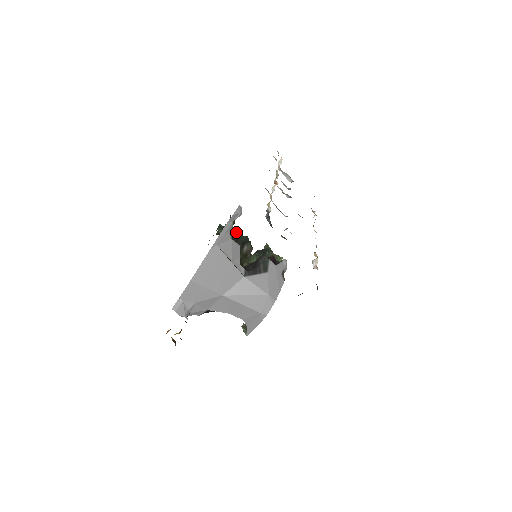
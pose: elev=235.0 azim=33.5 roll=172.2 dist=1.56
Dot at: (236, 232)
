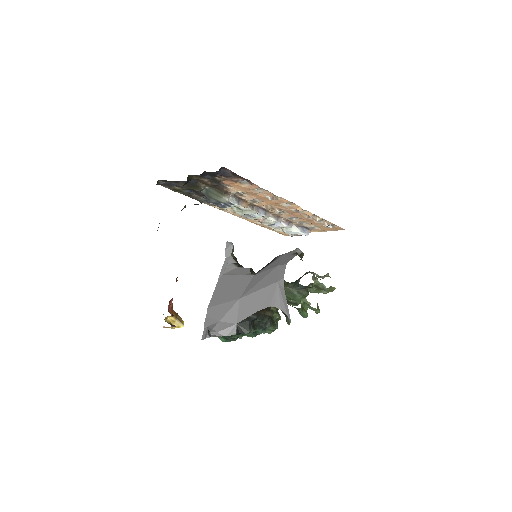
Dot at: occluded
